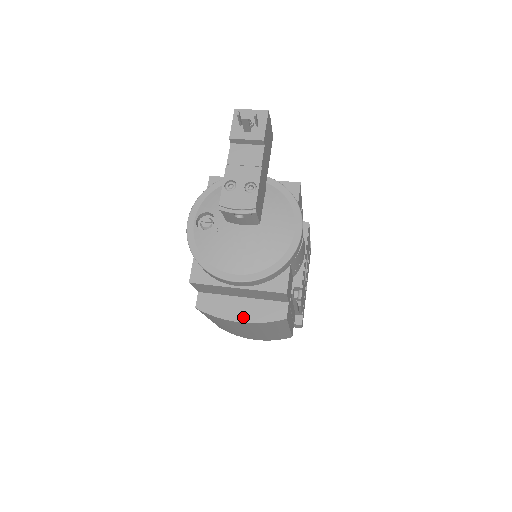
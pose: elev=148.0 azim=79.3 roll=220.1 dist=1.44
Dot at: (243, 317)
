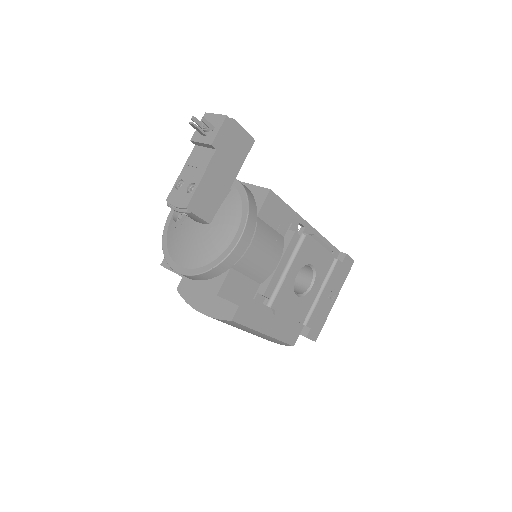
Dot at: (203, 308)
